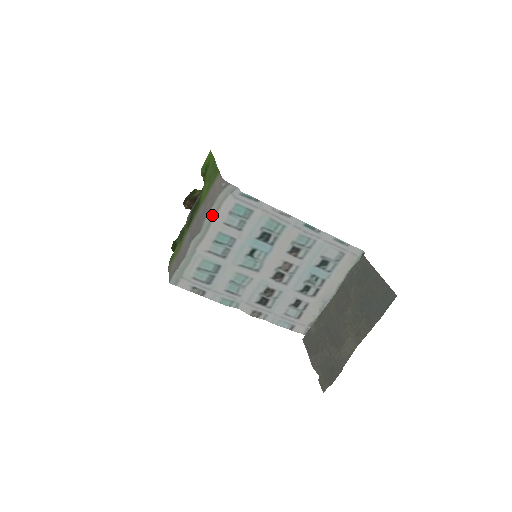
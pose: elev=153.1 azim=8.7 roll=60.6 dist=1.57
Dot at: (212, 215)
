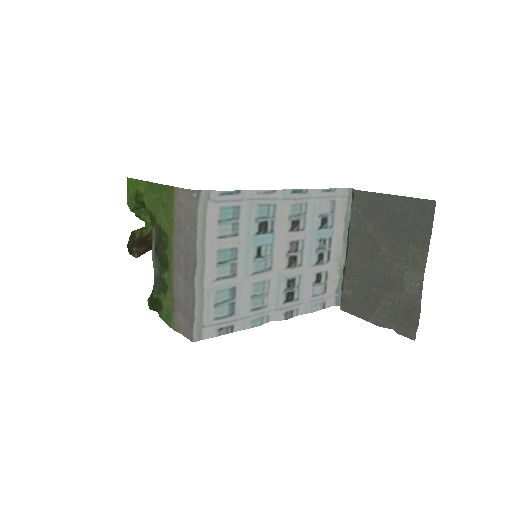
Dot at: (201, 236)
